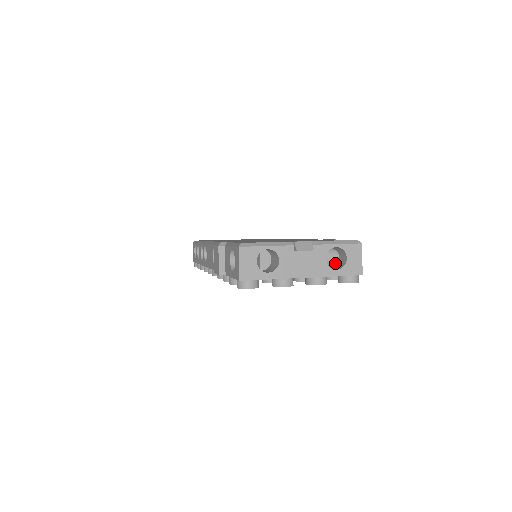
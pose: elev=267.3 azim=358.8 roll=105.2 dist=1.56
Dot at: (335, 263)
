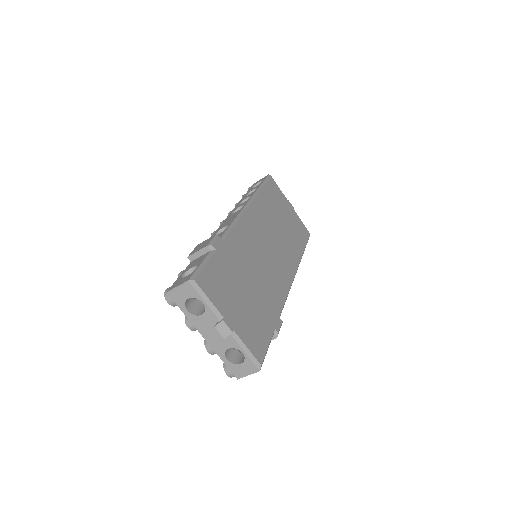
Dot at: occluded
